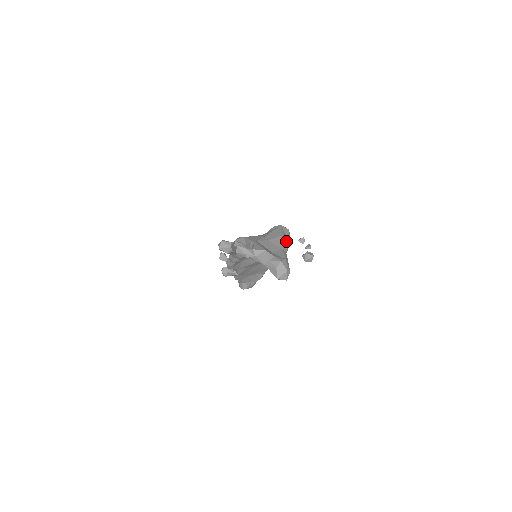
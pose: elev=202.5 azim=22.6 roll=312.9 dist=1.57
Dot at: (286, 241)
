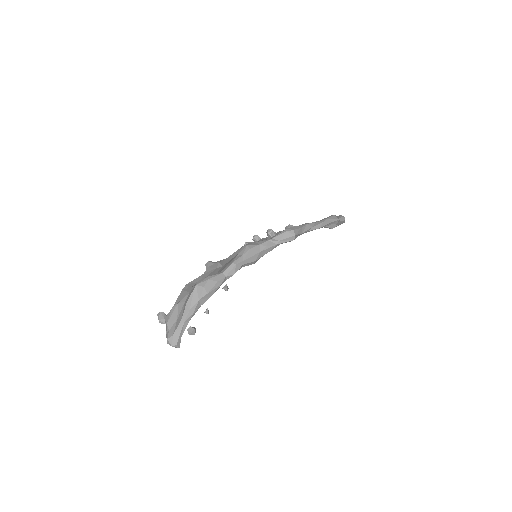
Dot at: (190, 307)
